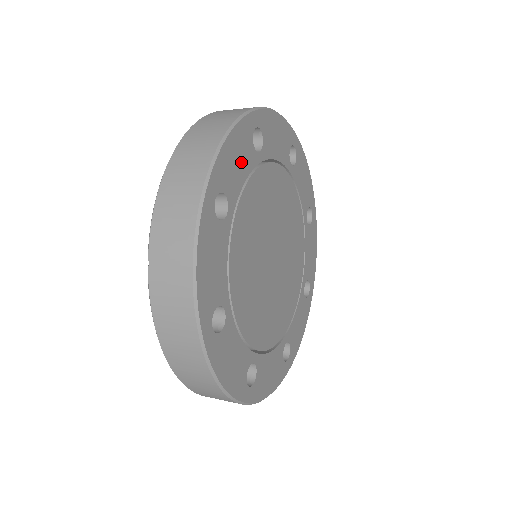
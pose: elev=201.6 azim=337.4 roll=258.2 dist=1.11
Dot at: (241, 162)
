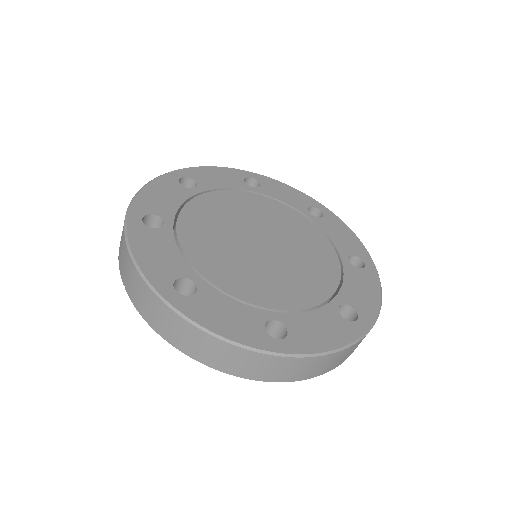
Dot at: (170, 197)
